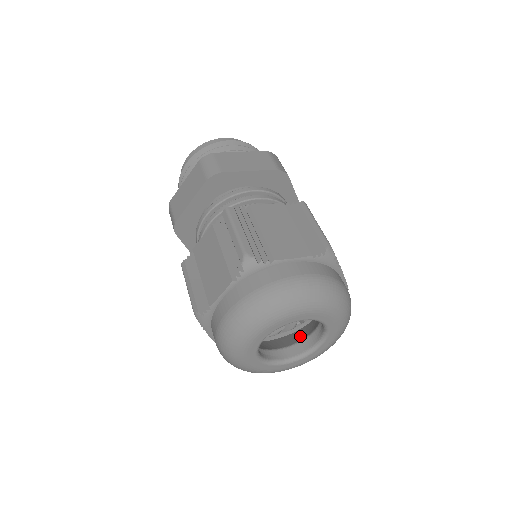
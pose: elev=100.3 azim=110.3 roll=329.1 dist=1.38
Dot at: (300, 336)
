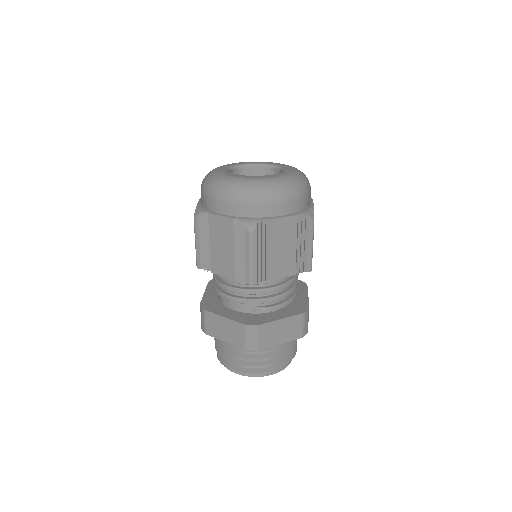
Dot at: occluded
